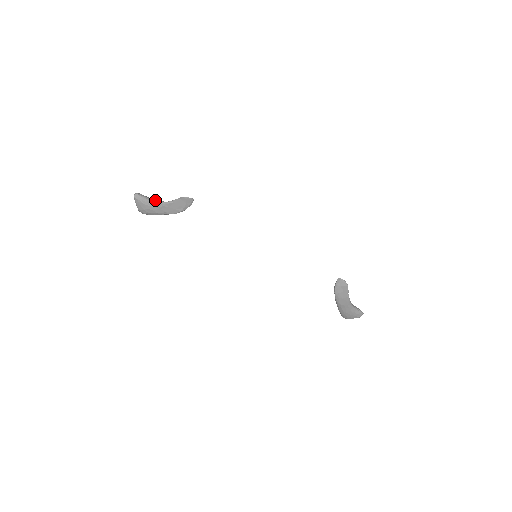
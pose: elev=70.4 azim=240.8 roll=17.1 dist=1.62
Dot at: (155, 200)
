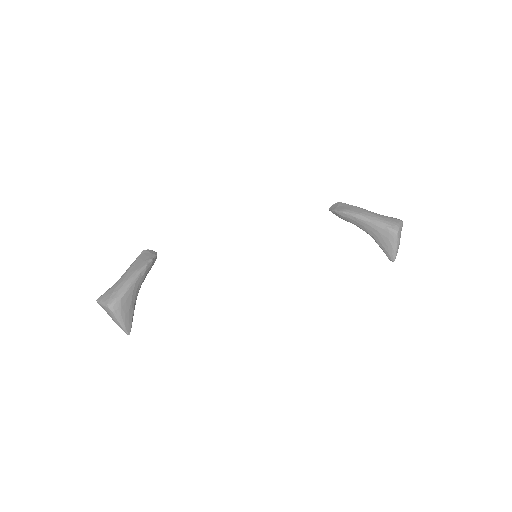
Dot at: occluded
